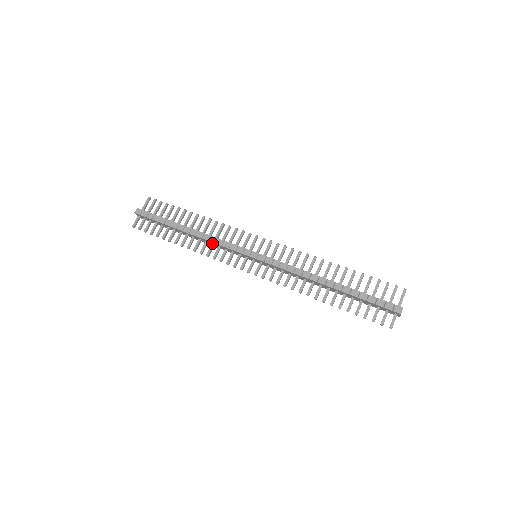
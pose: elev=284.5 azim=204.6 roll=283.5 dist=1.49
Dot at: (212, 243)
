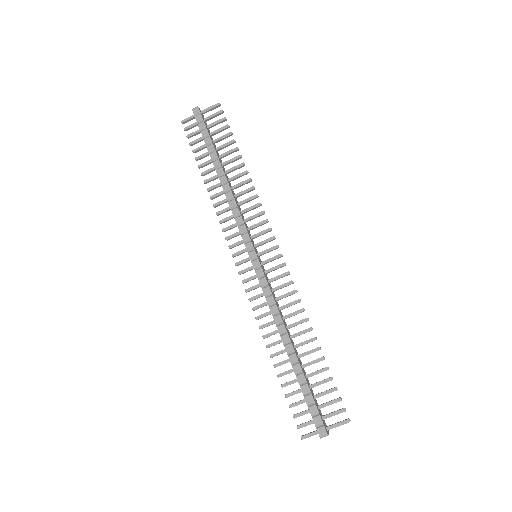
Dot at: (230, 206)
